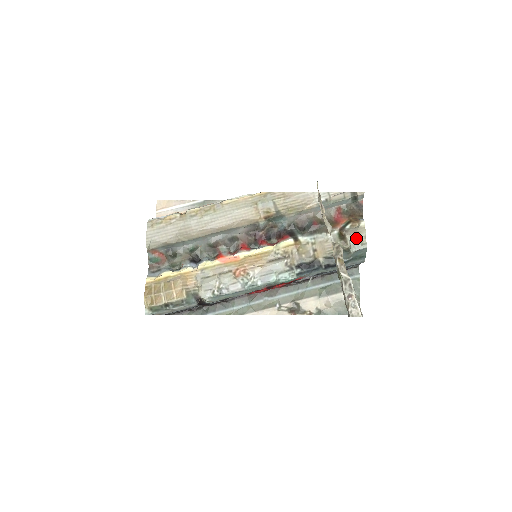
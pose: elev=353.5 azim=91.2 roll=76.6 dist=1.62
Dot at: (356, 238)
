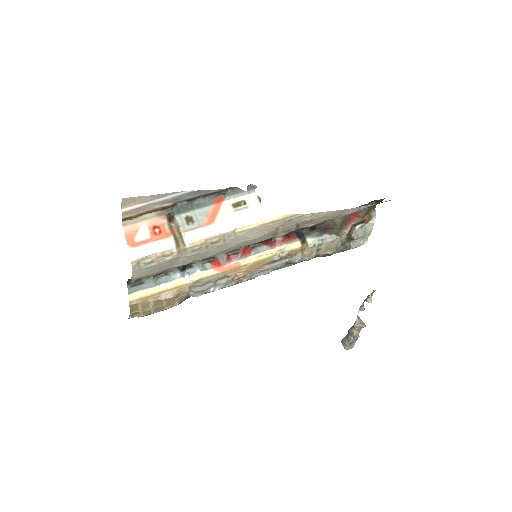
Dot at: (362, 238)
